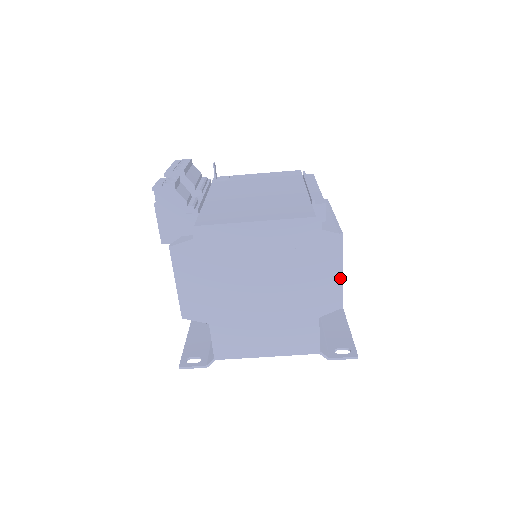
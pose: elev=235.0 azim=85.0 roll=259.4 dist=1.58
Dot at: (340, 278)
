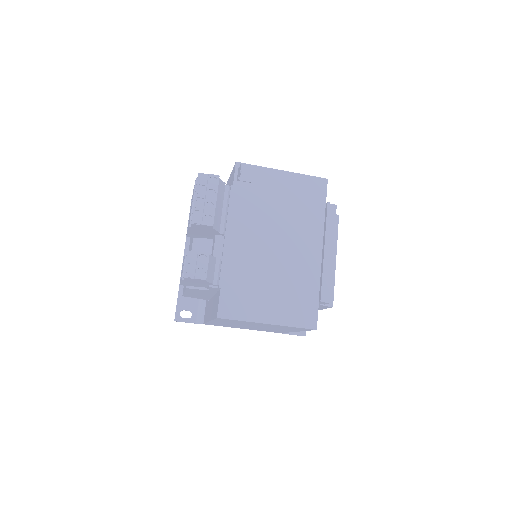
Dot at: occluded
